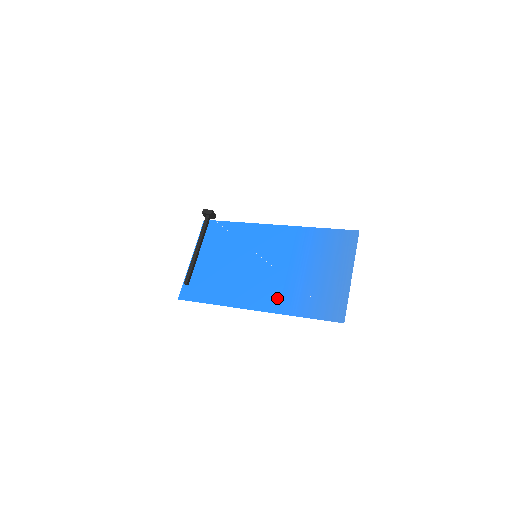
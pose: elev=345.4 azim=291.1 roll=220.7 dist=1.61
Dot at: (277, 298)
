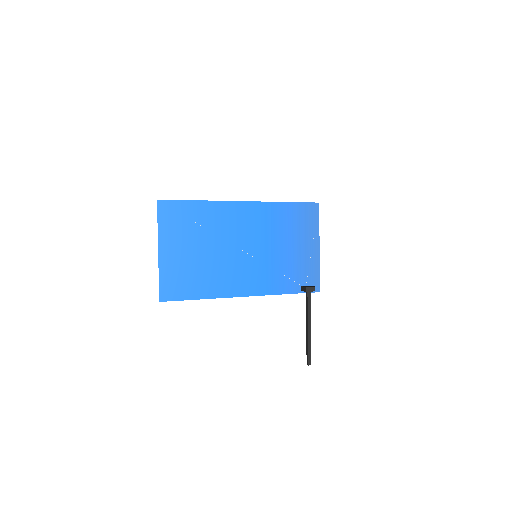
Dot at: (262, 281)
